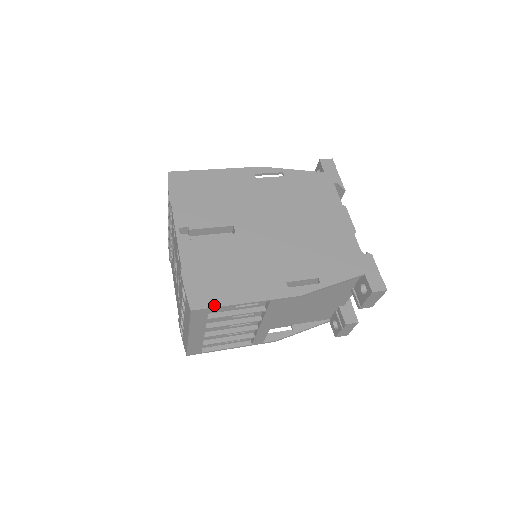
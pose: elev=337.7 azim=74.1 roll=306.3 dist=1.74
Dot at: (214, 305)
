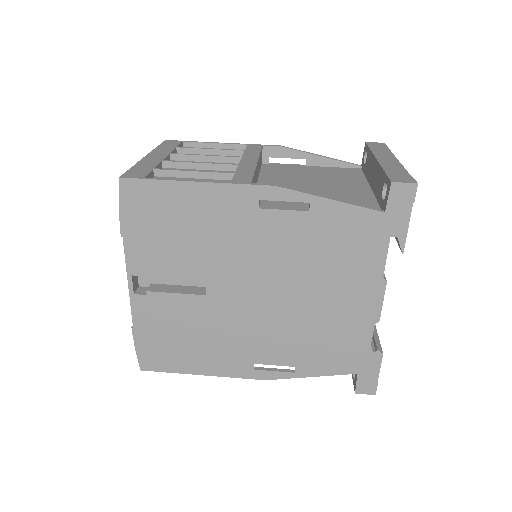
Dot at: (165, 370)
